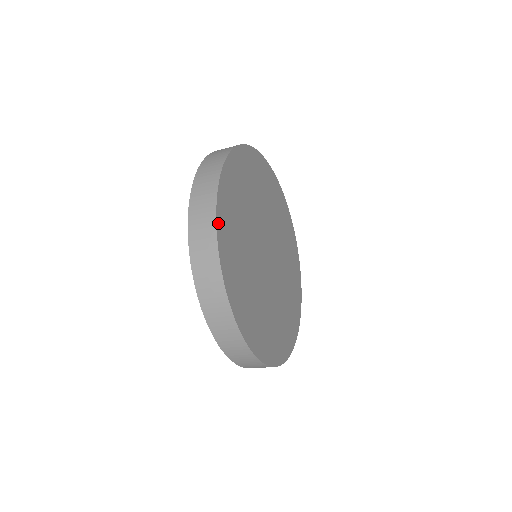
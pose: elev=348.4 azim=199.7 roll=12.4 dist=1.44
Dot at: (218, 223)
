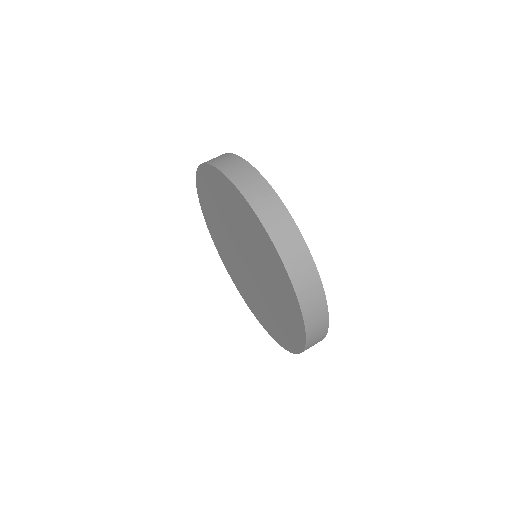
Dot at: (326, 309)
